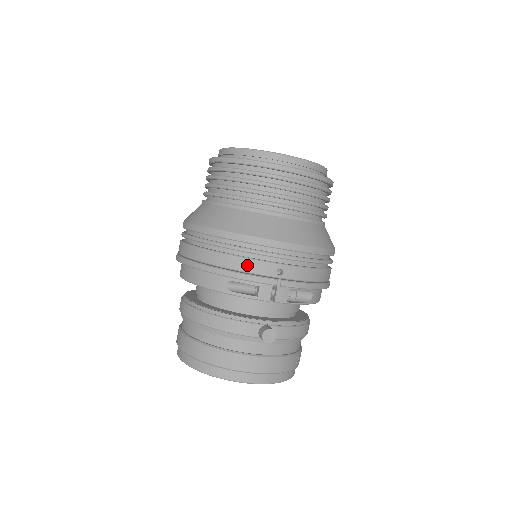
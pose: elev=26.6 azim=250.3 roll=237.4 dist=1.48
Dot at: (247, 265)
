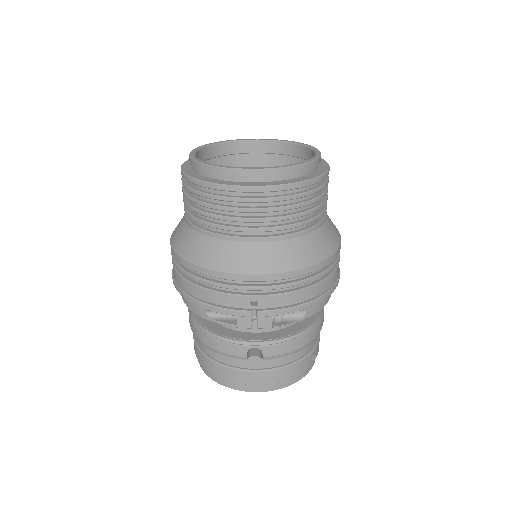
Dot at: (218, 299)
